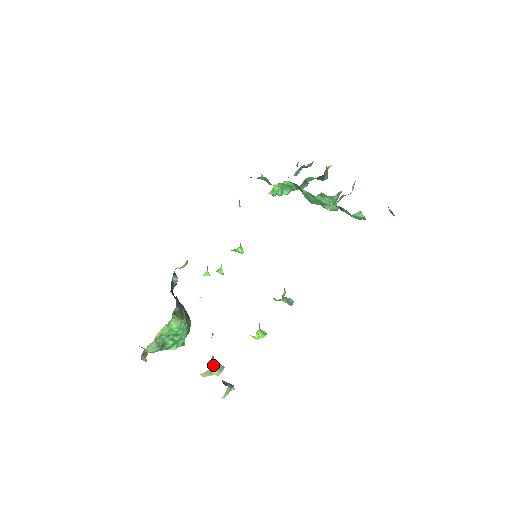
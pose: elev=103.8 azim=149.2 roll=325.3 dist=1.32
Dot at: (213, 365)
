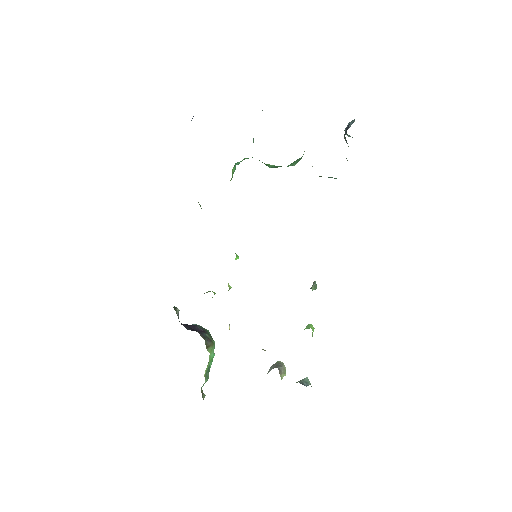
Dot at: (282, 374)
